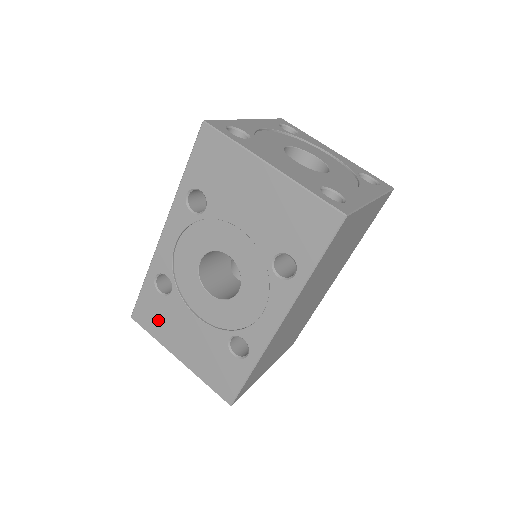
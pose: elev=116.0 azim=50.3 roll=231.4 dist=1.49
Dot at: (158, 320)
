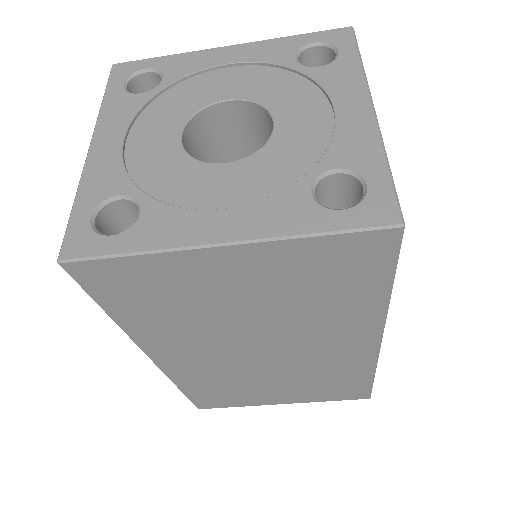
Dot at: occluded
